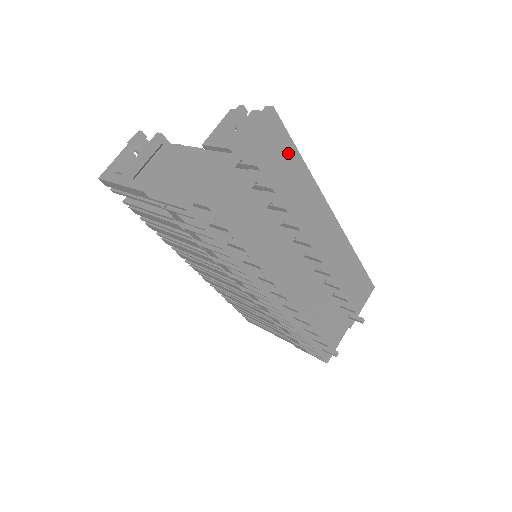
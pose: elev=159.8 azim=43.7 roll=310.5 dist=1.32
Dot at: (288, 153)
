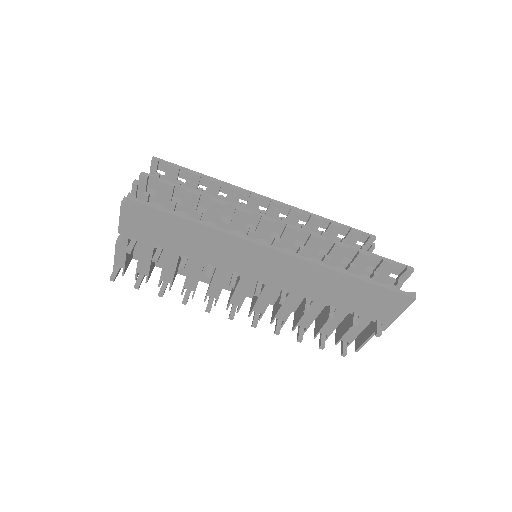
Dot at: (170, 222)
